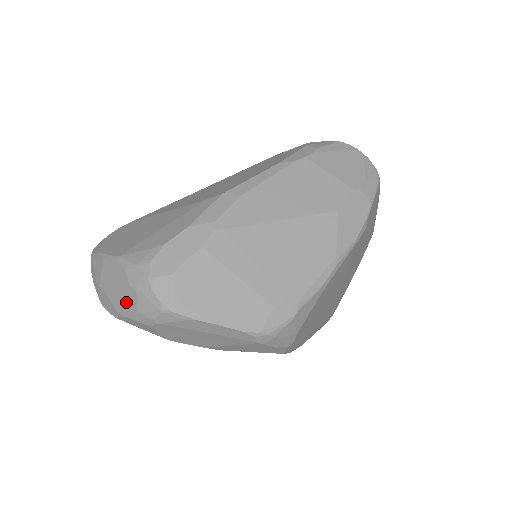
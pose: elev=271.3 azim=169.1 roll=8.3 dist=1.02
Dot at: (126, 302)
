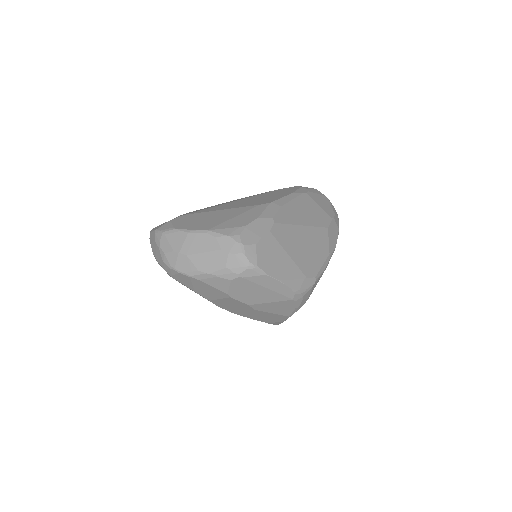
Dot at: (213, 262)
